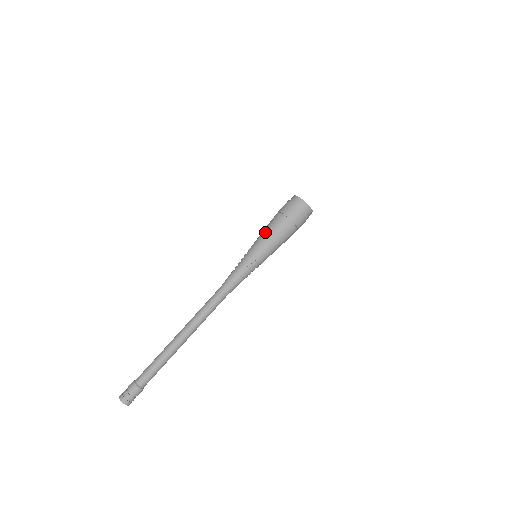
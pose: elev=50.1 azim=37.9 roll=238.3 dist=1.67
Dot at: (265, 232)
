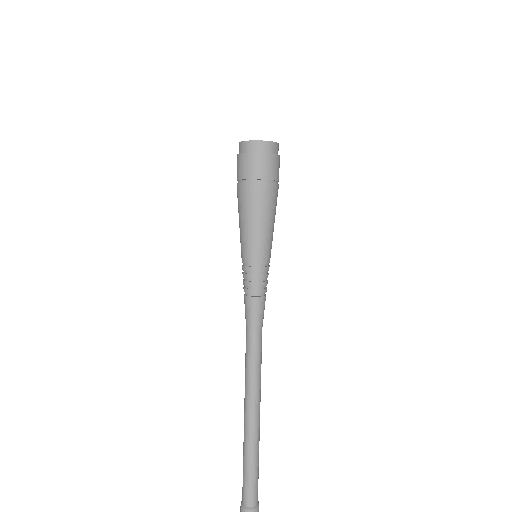
Dot at: occluded
